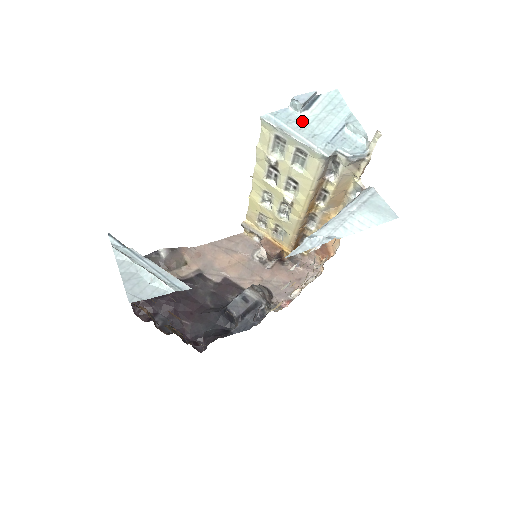
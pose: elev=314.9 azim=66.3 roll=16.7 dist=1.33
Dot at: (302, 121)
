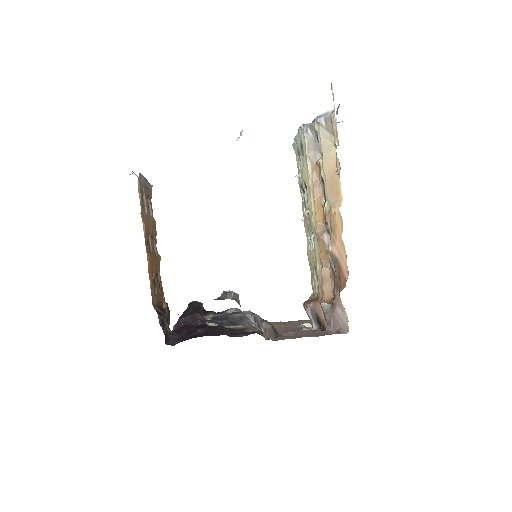
Dot at: occluded
